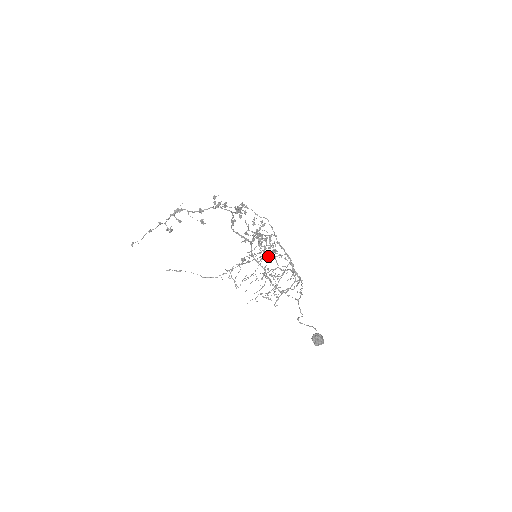
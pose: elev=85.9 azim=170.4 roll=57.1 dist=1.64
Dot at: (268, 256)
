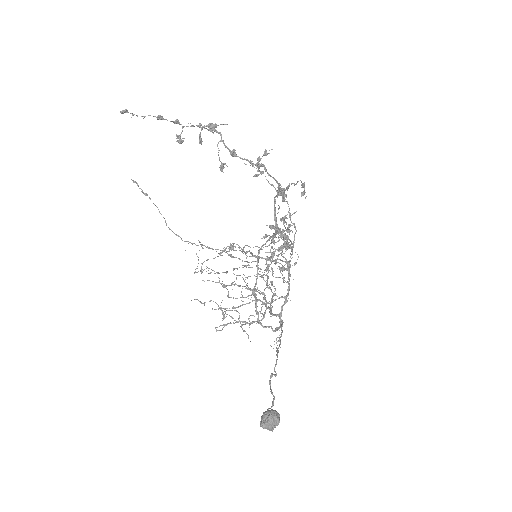
Dot at: (268, 268)
